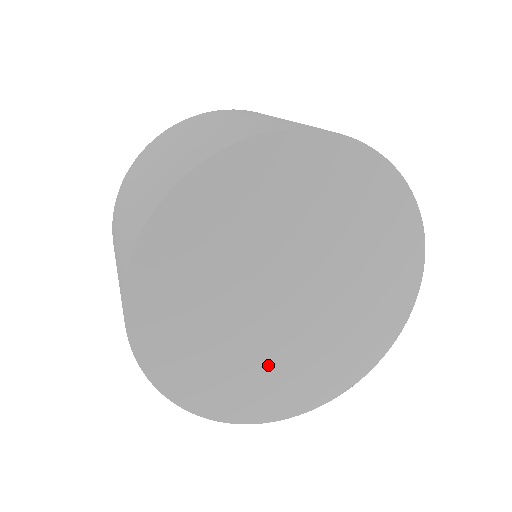
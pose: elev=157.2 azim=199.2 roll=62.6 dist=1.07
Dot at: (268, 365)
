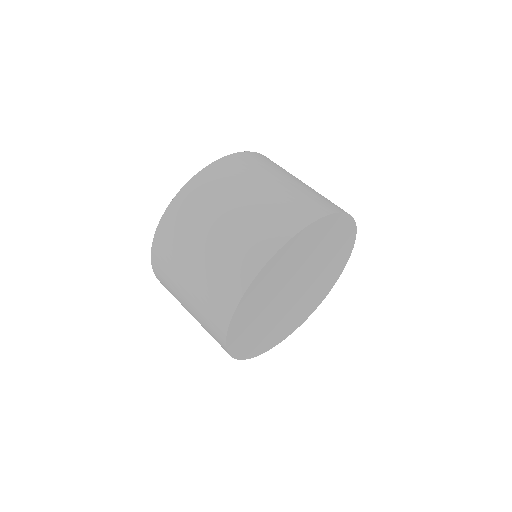
Dot at: (274, 326)
